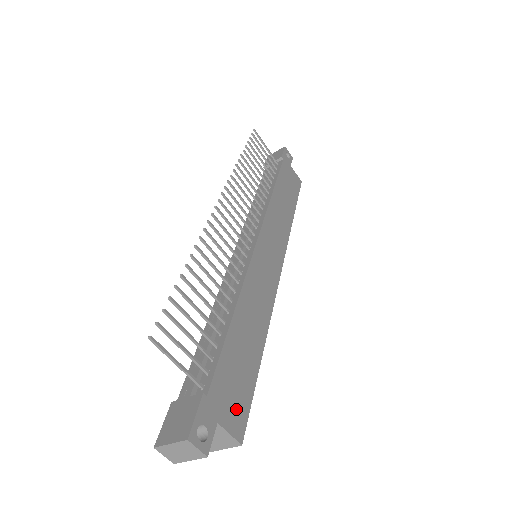
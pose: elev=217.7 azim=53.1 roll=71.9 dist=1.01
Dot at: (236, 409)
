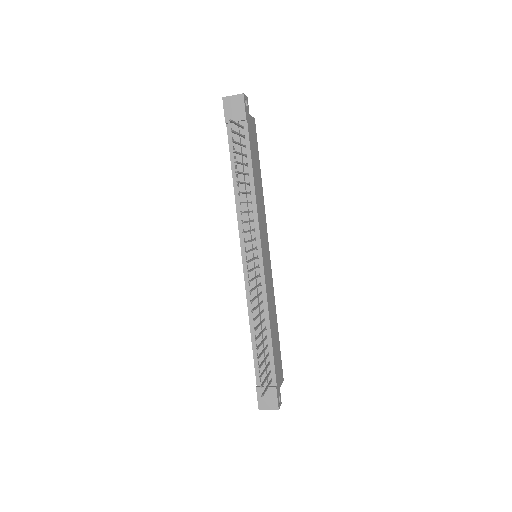
Dot at: (280, 371)
